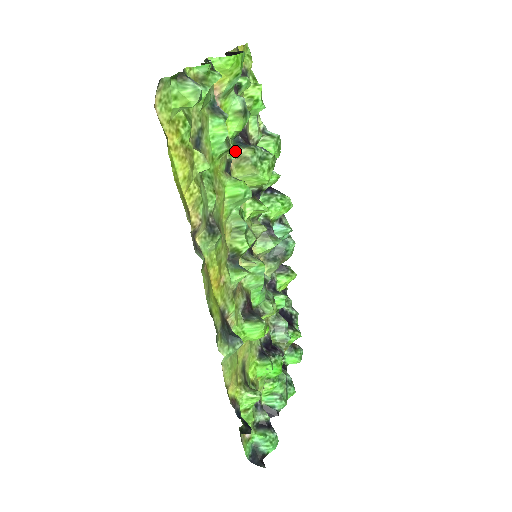
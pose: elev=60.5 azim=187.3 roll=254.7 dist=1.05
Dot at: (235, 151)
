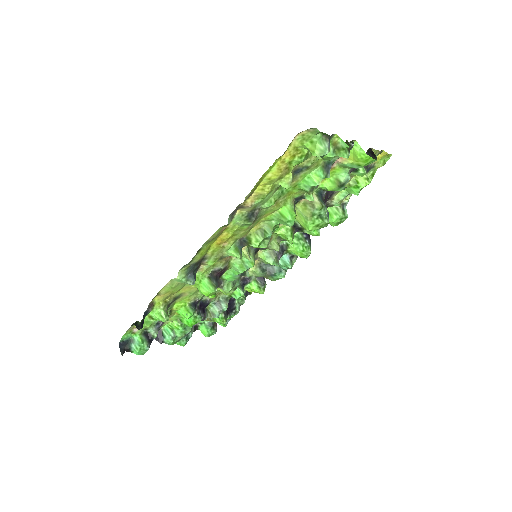
Dot at: (312, 196)
